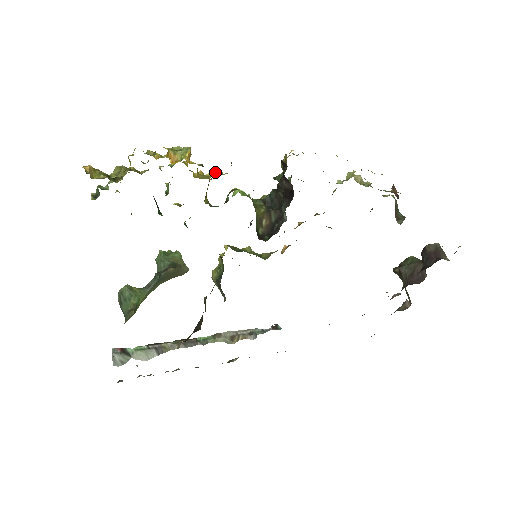
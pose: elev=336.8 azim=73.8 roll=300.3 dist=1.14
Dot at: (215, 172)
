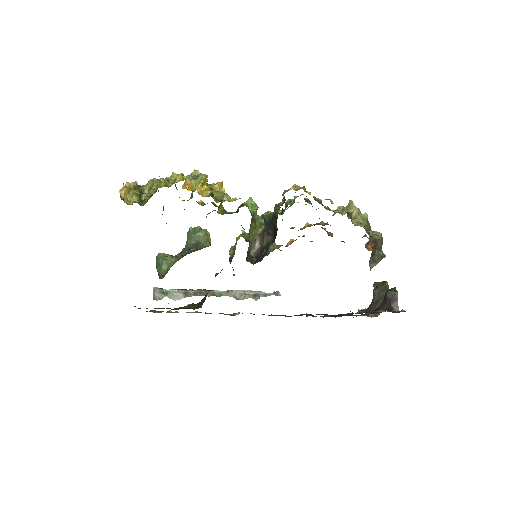
Dot at: (223, 199)
